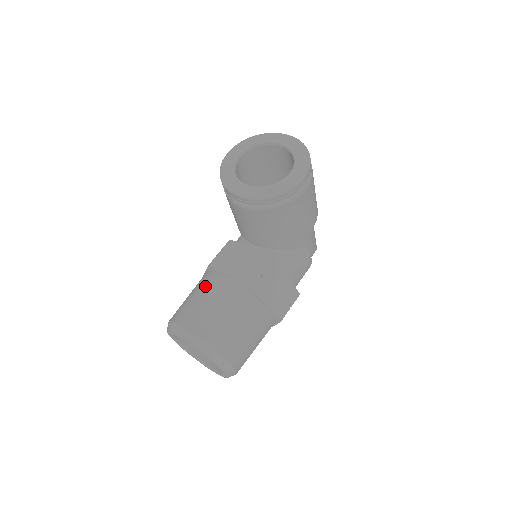
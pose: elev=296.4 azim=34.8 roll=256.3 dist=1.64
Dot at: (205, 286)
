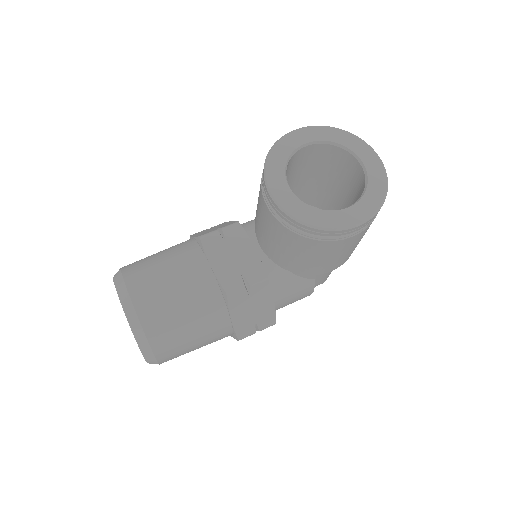
Dot at: (180, 258)
